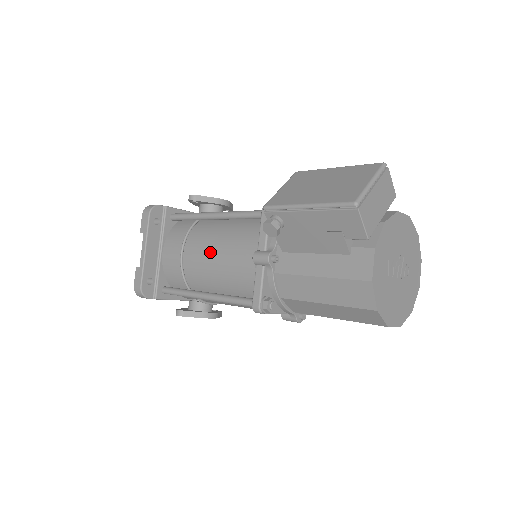
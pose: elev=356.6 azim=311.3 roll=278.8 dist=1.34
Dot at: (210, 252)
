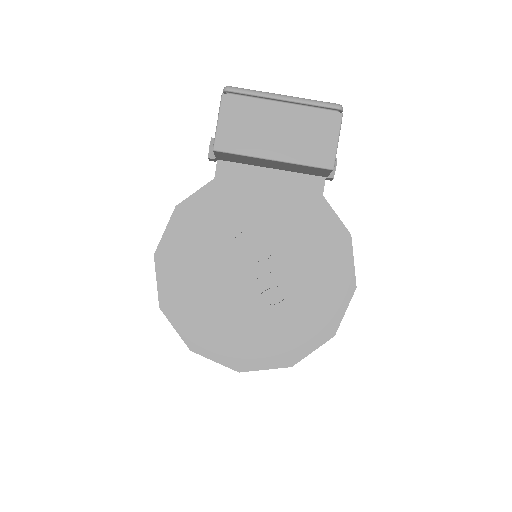
Dot at: occluded
